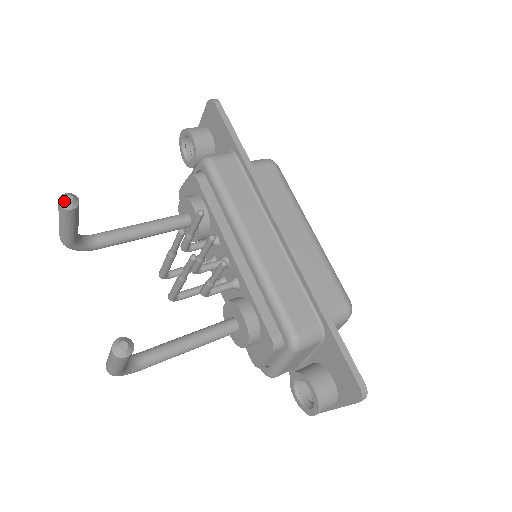
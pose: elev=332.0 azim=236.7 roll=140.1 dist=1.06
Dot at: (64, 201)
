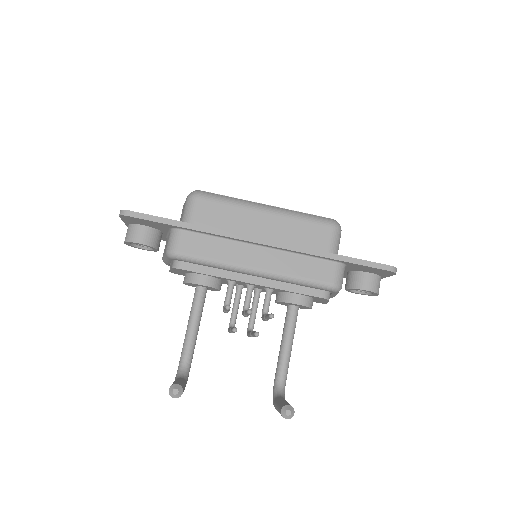
Dot at: (176, 395)
